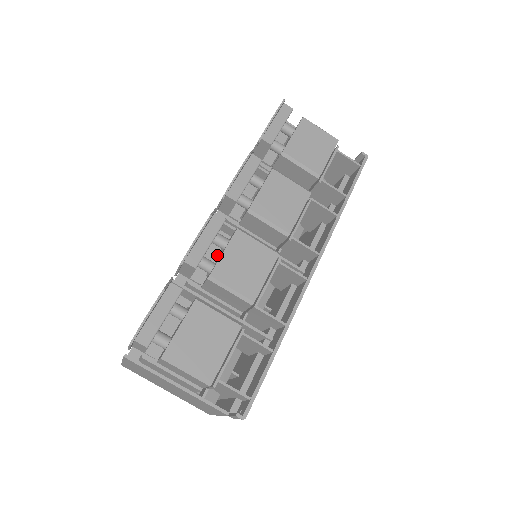
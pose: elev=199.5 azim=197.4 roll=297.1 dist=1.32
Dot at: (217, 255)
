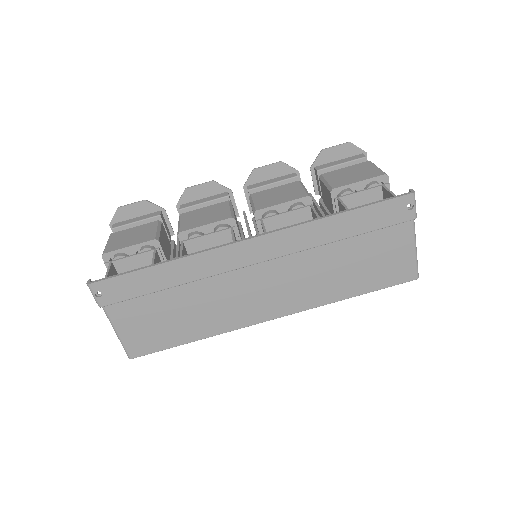
Dot at: occluded
